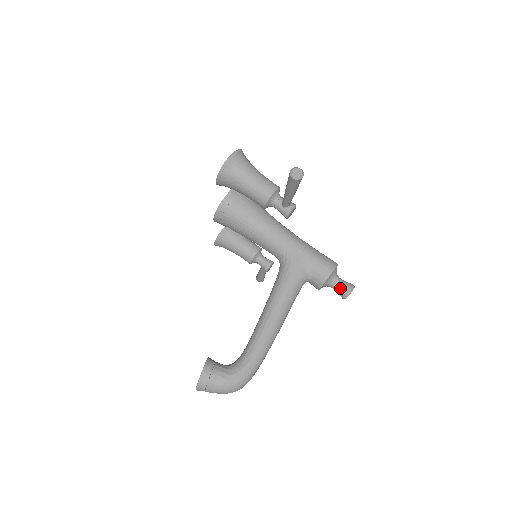
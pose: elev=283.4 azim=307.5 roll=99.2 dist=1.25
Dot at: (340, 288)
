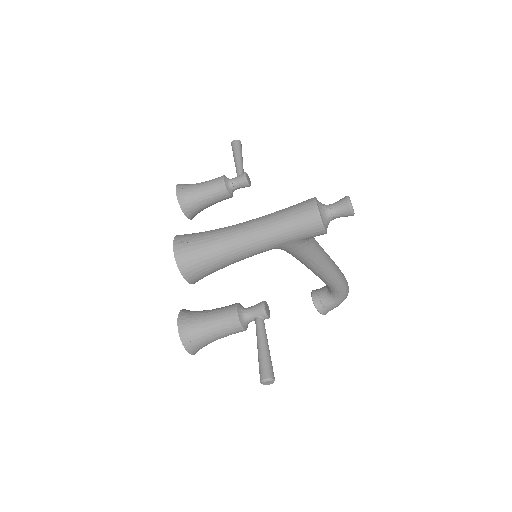
Dot at: occluded
